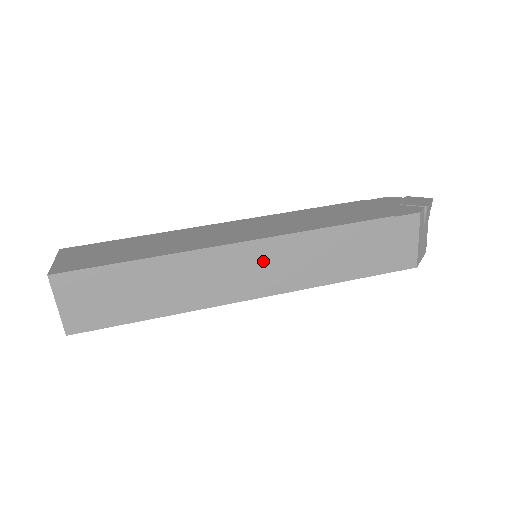
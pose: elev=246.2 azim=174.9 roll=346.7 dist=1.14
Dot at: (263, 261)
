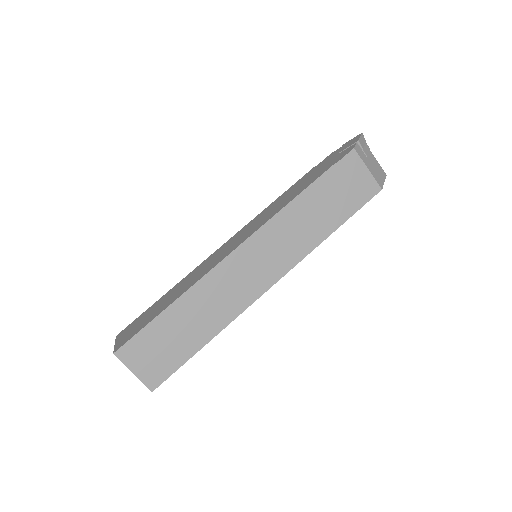
Dot at: (259, 255)
